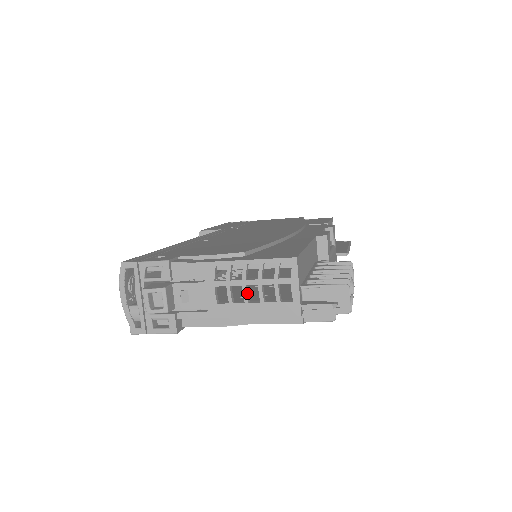
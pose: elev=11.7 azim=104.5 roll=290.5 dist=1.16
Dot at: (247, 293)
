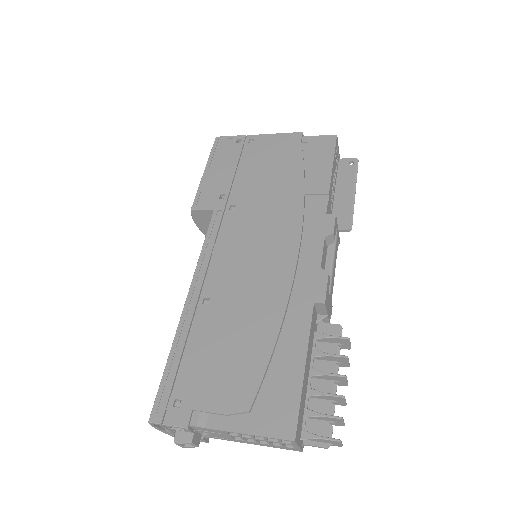
Dot at: occluded
